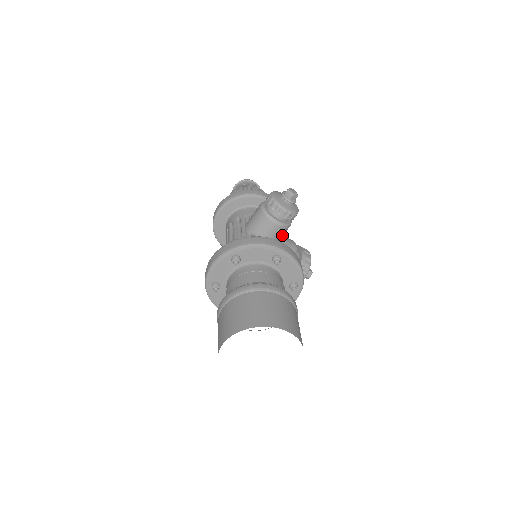
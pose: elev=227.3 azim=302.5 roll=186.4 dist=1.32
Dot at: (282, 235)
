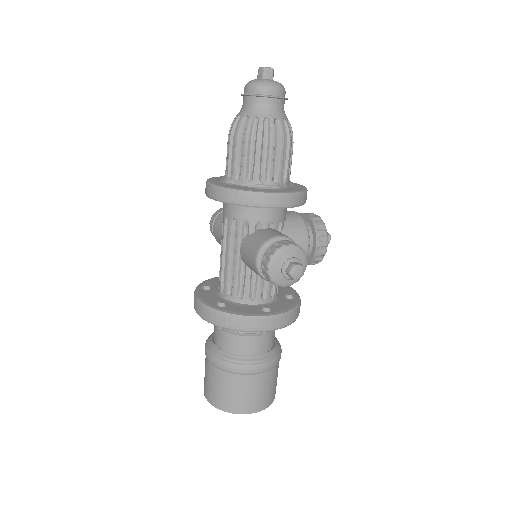
Dot at: occluded
